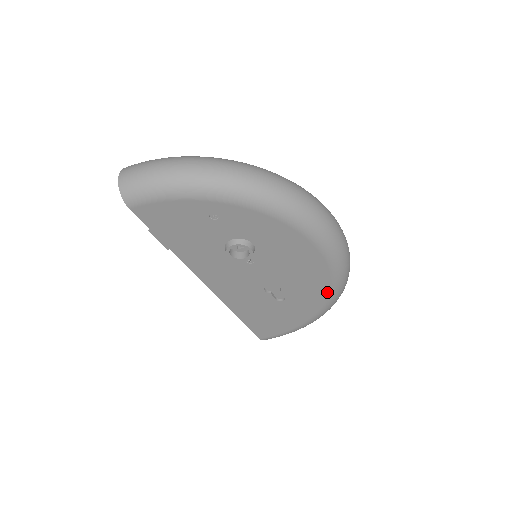
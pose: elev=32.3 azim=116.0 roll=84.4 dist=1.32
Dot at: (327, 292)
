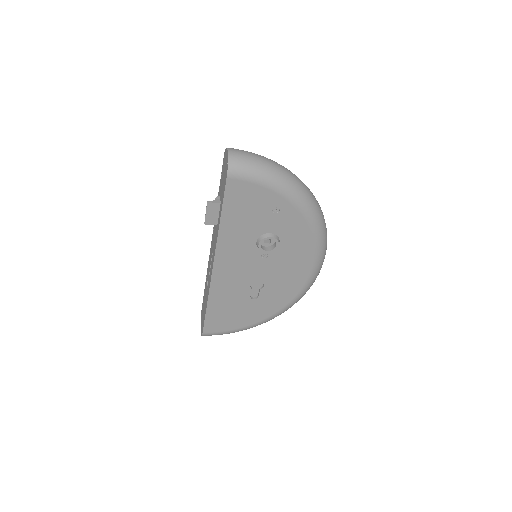
Dot at: (289, 301)
